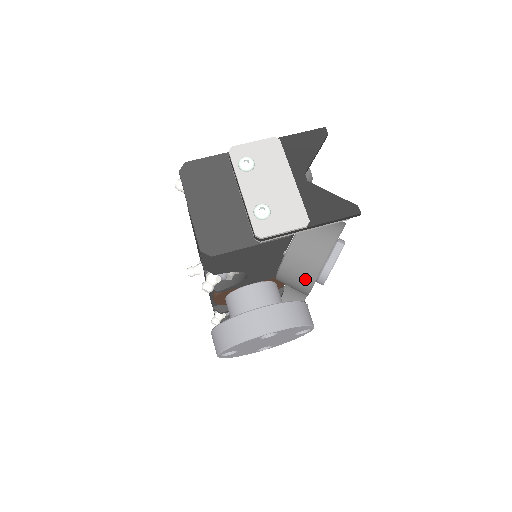
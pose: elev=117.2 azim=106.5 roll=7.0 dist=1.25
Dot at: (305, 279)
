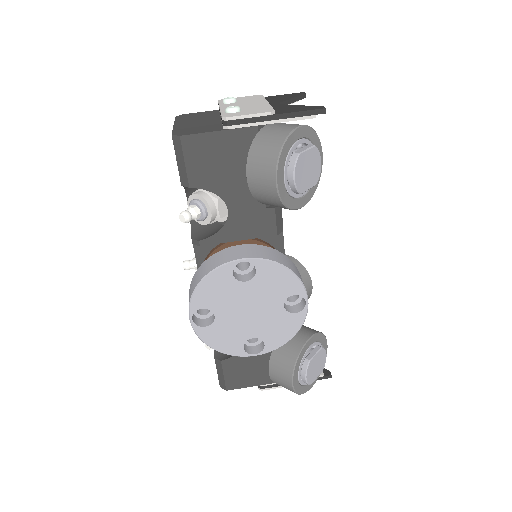
Dot at: (270, 159)
